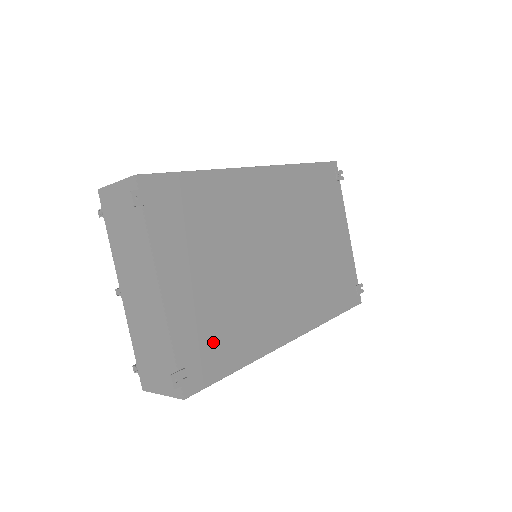
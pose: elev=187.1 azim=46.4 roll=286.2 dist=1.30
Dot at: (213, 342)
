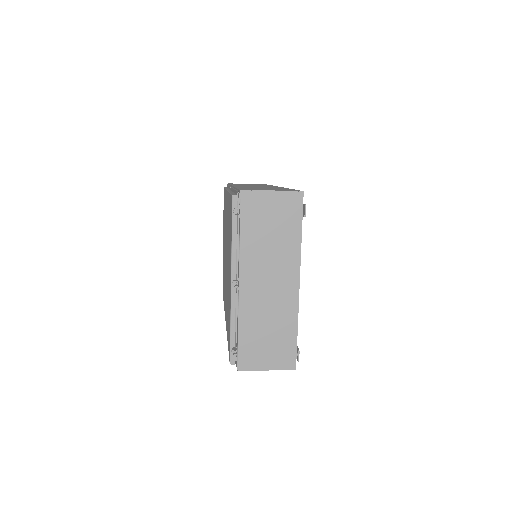
Dot at: occluded
